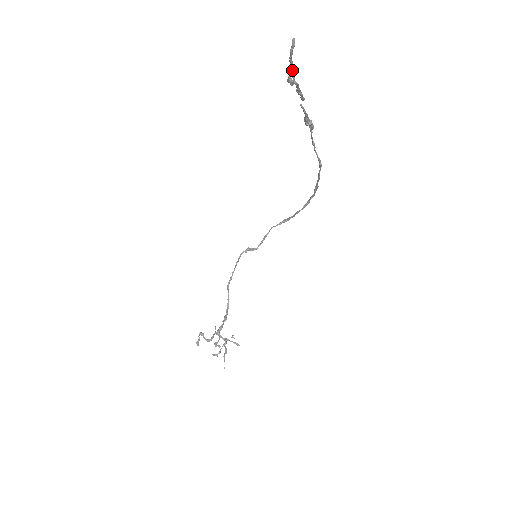
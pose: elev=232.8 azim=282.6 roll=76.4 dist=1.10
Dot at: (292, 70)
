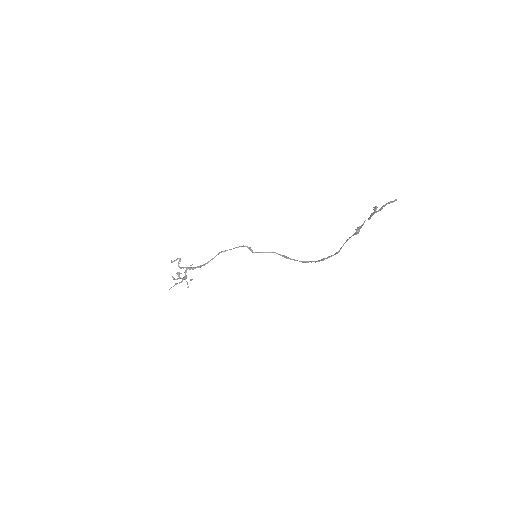
Dot at: (382, 208)
